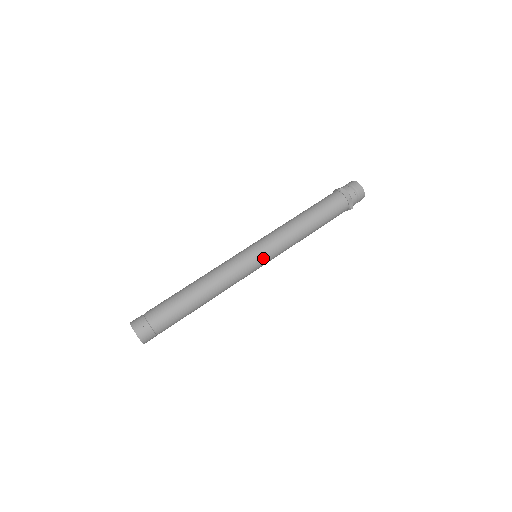
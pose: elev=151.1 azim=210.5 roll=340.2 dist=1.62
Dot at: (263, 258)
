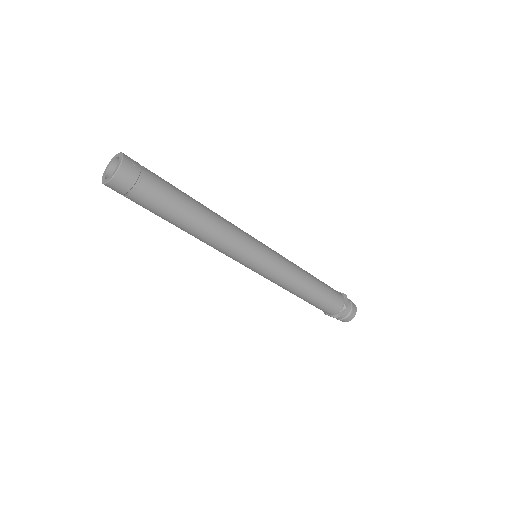
Dot at: (268, 251)
